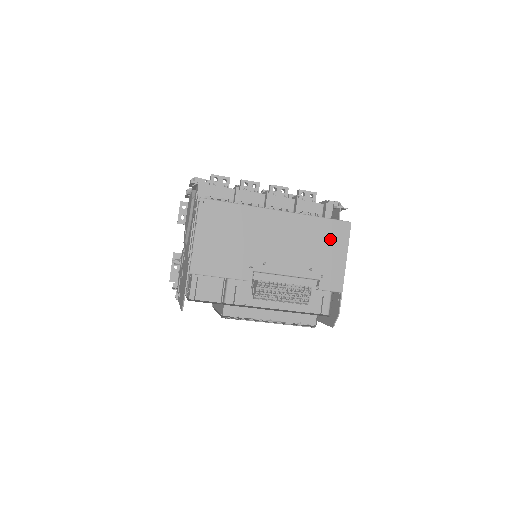
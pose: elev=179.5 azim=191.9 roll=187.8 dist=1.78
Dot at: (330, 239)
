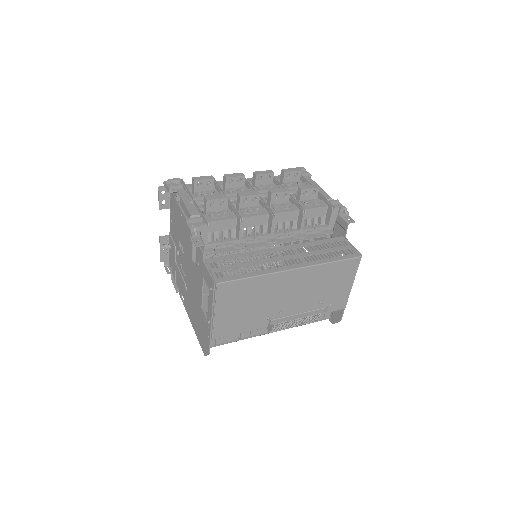
Dot at: (341, 276)
